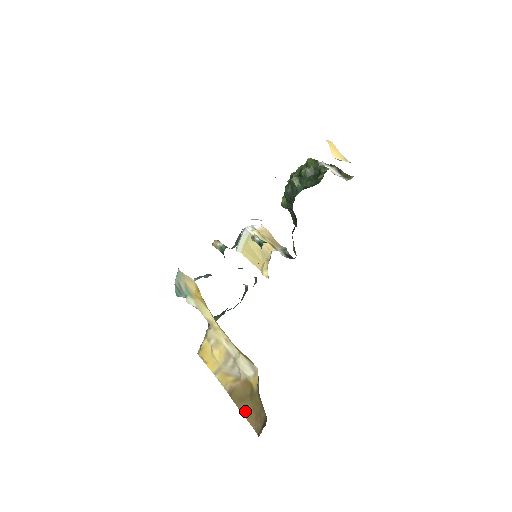
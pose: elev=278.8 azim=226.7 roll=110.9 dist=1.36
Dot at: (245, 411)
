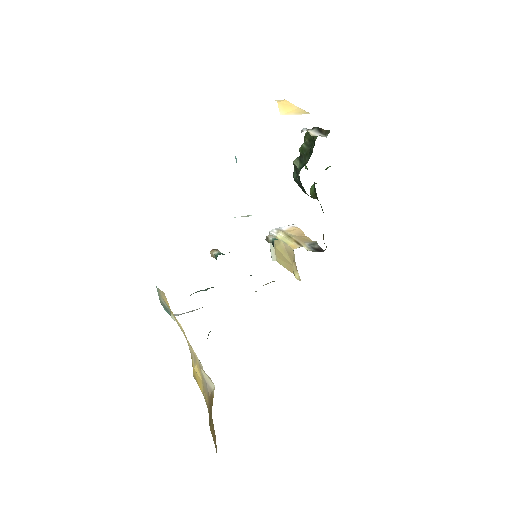
Dot at: (212, 433)
